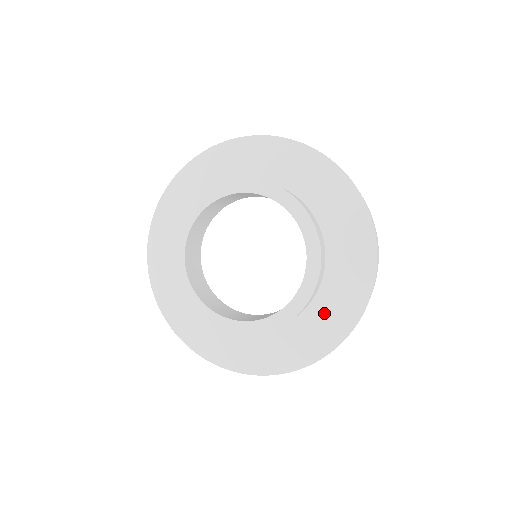
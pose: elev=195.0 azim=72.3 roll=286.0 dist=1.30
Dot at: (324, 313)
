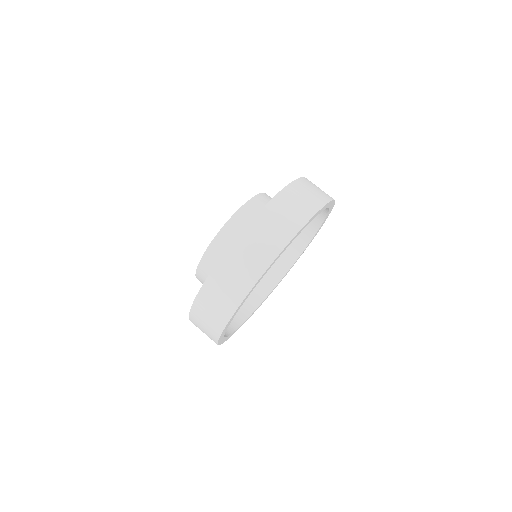
Dot at: occluded
